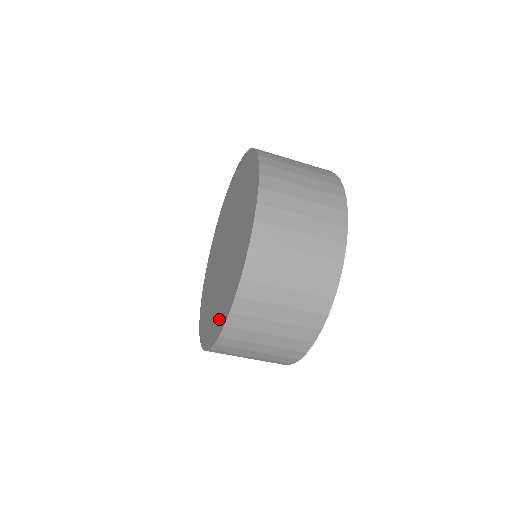
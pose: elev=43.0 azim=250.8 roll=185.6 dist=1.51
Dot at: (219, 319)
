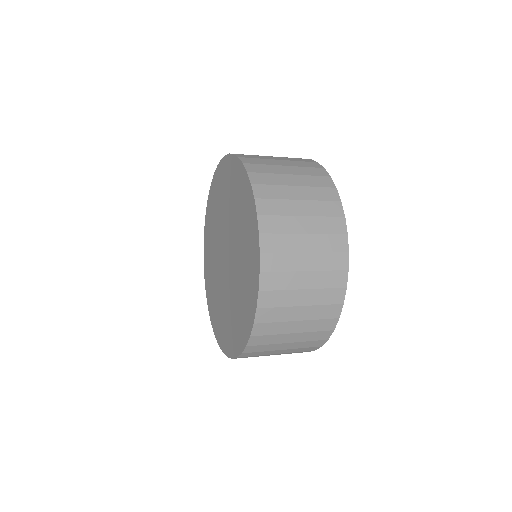
Dot at: (234, 338)
